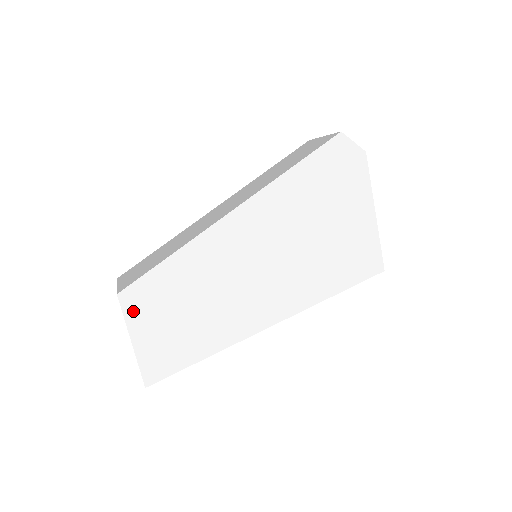
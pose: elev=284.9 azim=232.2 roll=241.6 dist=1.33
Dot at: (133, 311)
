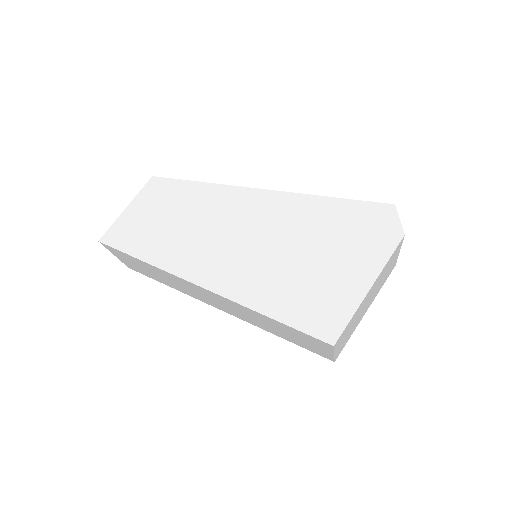
Dot at: (148, 192)
